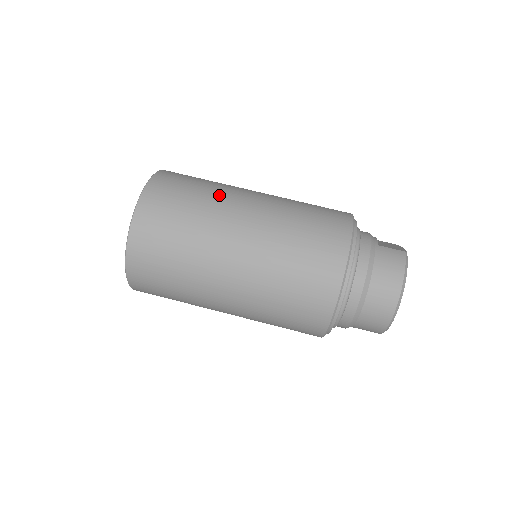
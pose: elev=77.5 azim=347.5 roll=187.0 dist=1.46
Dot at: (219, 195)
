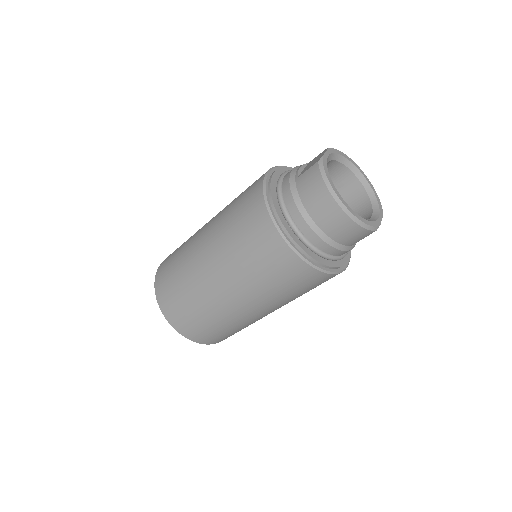
Dot at: (186, 253)
